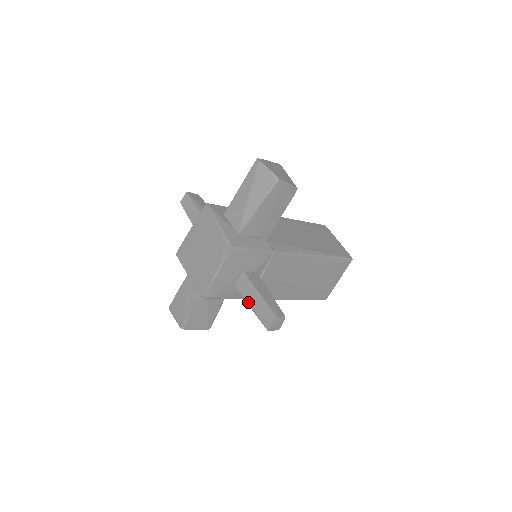
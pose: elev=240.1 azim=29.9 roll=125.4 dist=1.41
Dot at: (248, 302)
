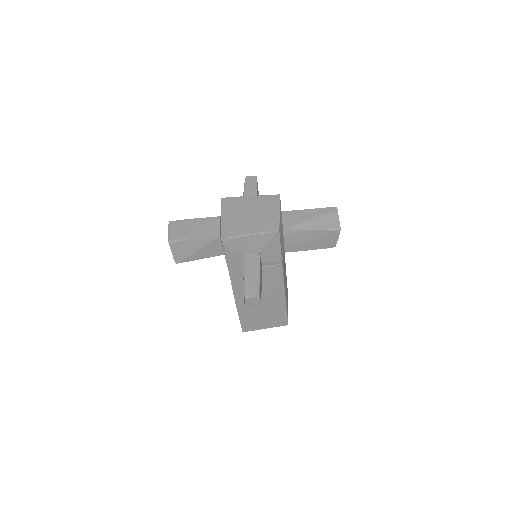
Dot at: (245, 272)
